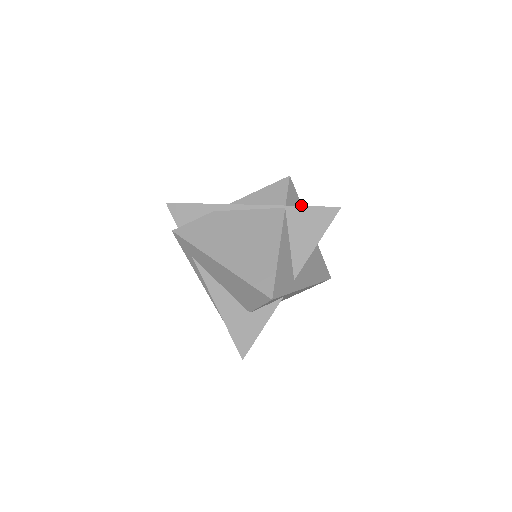
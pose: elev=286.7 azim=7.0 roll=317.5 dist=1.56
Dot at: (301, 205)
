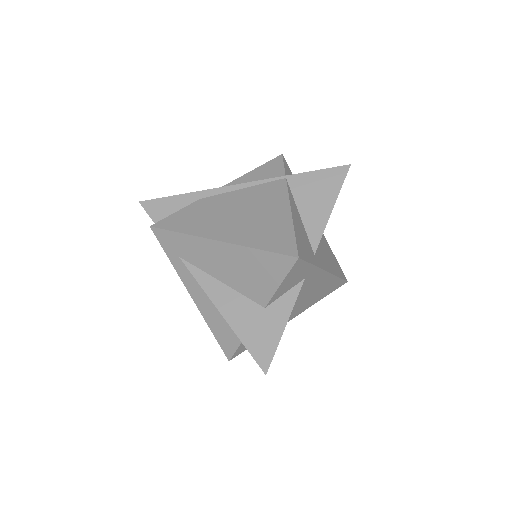
Dot at: occluded
